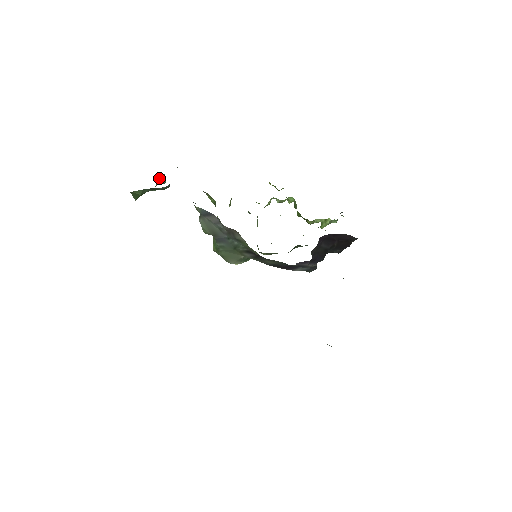
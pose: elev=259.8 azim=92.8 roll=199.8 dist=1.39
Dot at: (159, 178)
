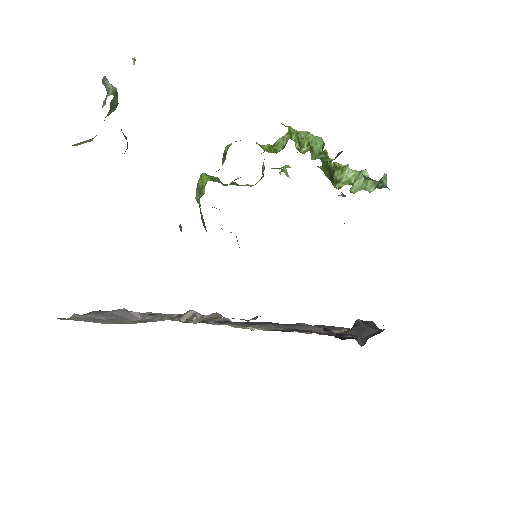
Dot at: (107, 114)
